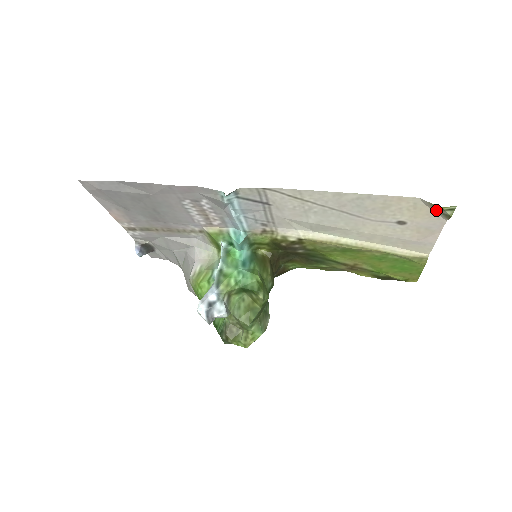
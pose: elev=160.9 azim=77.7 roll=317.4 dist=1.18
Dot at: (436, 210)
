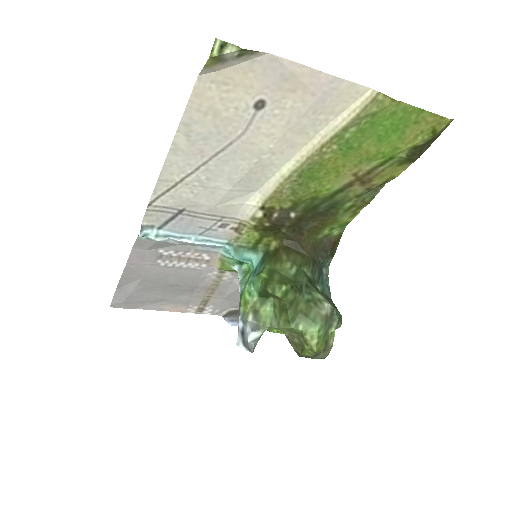
Dot at: (231, 62)
